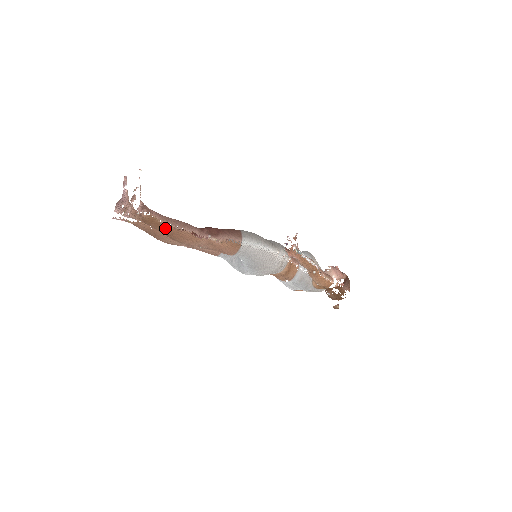
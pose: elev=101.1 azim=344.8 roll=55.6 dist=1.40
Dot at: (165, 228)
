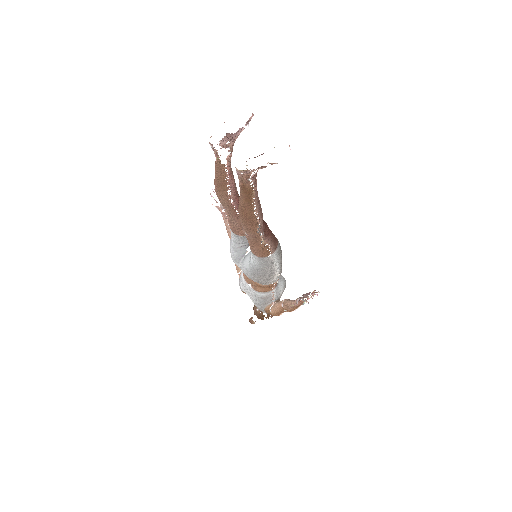
Dot at: (250, 206)
